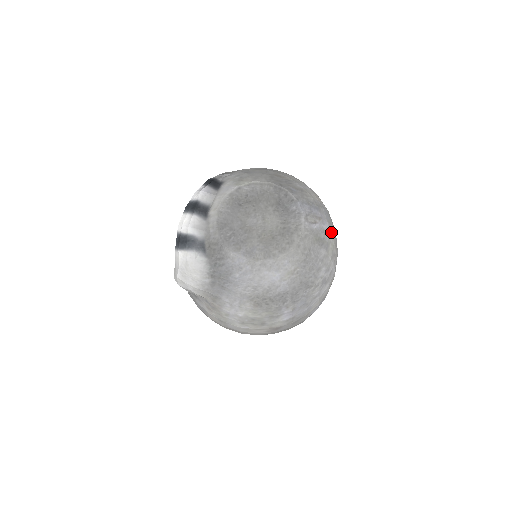
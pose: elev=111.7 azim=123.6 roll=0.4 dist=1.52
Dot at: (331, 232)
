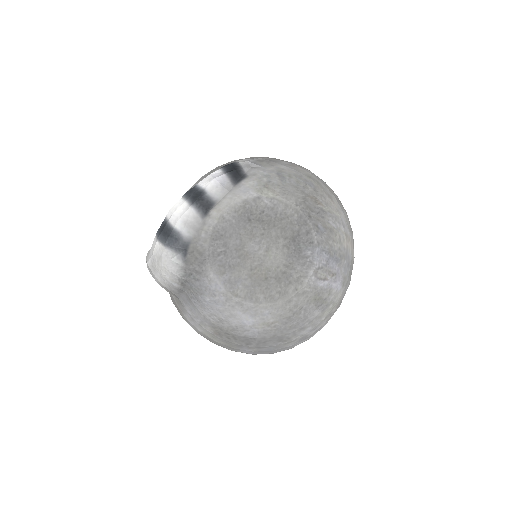
Dot at: (340, 290)
